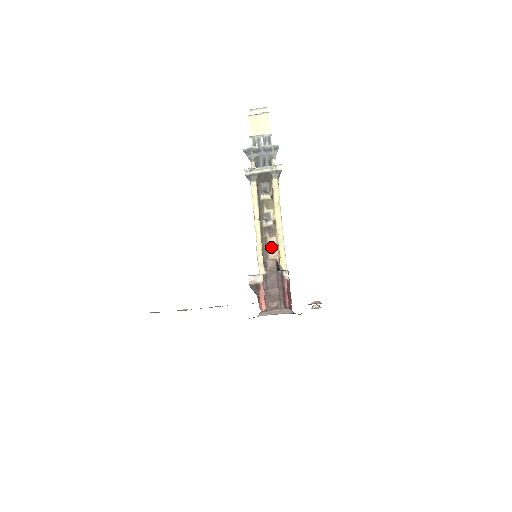
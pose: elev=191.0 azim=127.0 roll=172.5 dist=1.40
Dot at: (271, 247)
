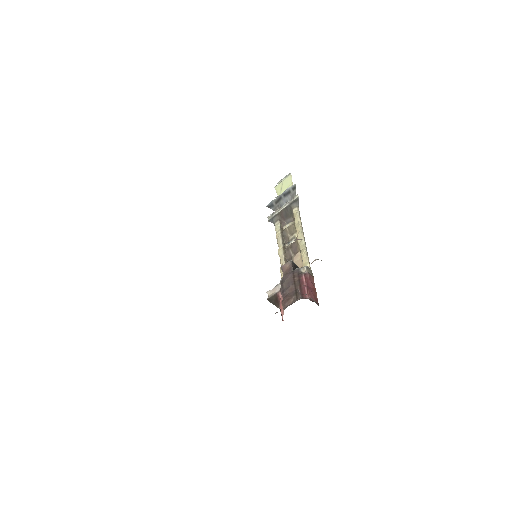
Dot at: (296, 262)
